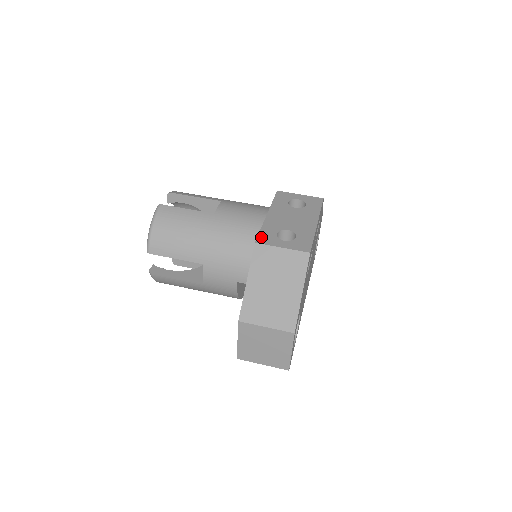
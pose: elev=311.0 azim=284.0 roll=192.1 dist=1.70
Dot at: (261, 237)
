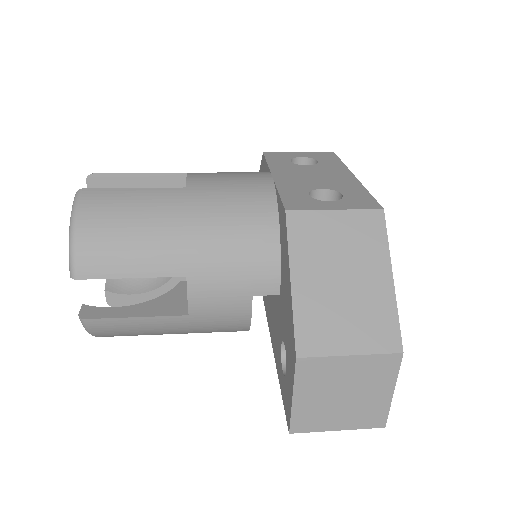
Dot at: (289, 202)
